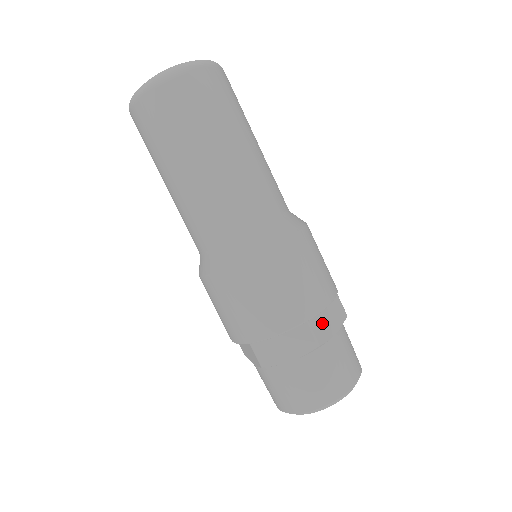
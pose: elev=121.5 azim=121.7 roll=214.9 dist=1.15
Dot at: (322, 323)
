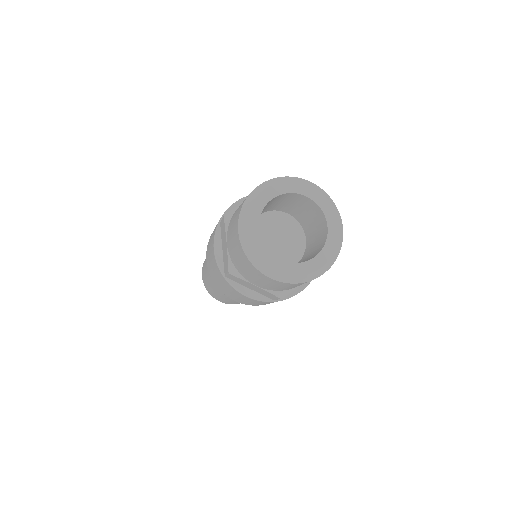
Dot at: occluded
